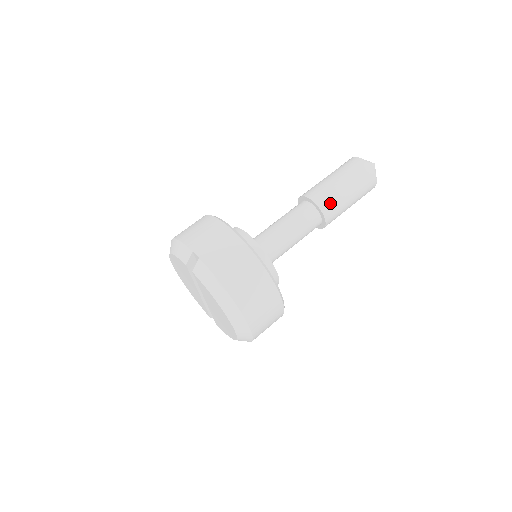
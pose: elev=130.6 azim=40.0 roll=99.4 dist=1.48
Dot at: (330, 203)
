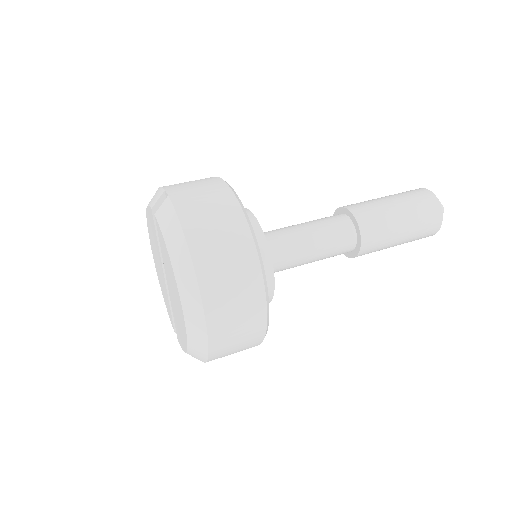
Dot at: (372, 218)
